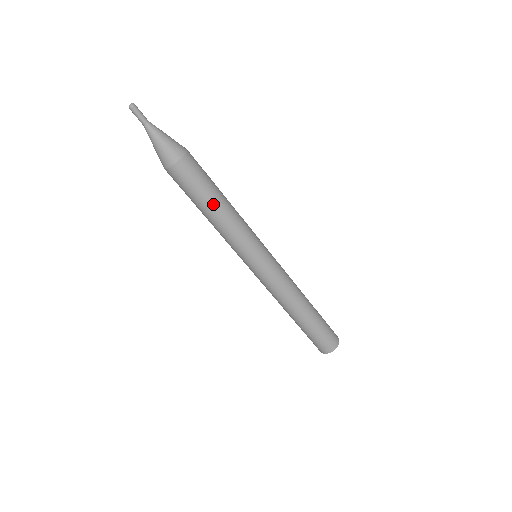
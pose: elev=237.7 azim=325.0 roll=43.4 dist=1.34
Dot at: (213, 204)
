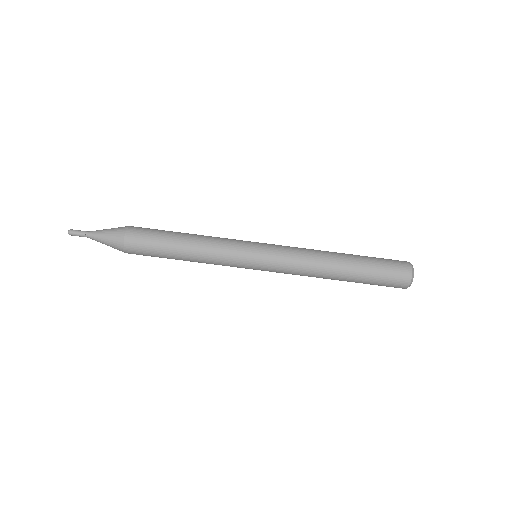
Dot at: (176, 252)
